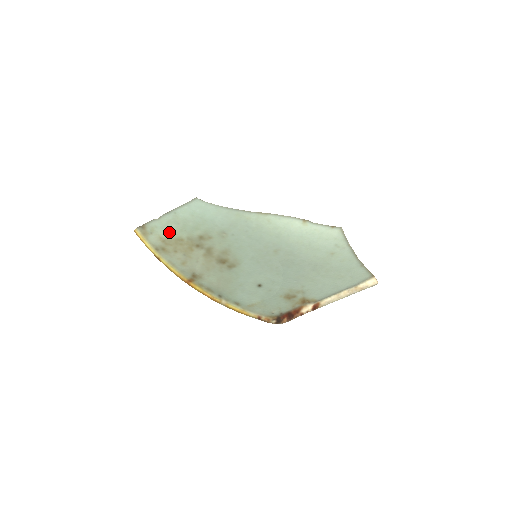
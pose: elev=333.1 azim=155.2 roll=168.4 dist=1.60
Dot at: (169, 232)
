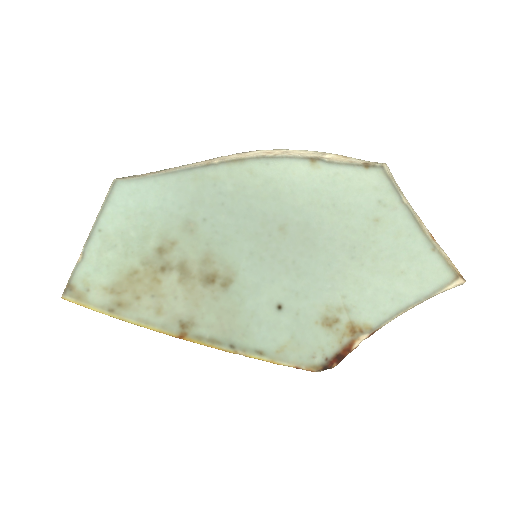
Dot at: (111, 271)
